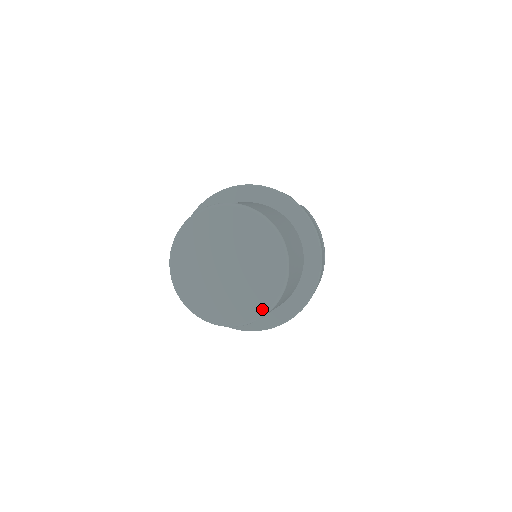
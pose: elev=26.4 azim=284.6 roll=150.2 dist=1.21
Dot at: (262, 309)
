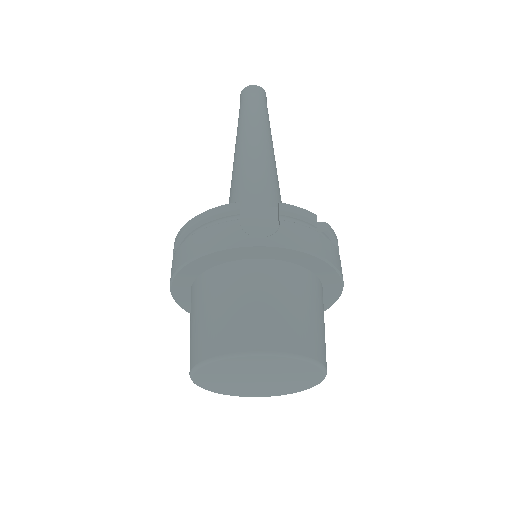
Dot at: (287, 393)
